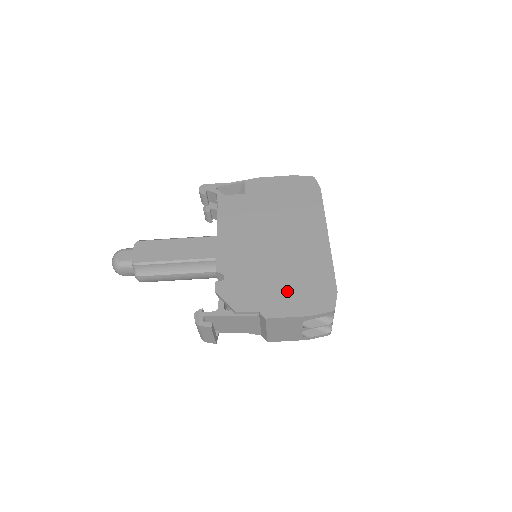
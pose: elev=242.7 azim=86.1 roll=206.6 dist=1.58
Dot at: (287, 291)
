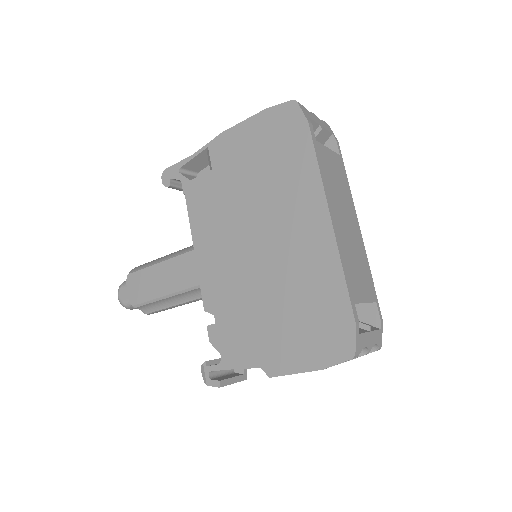
Dot at: (288, 331)
